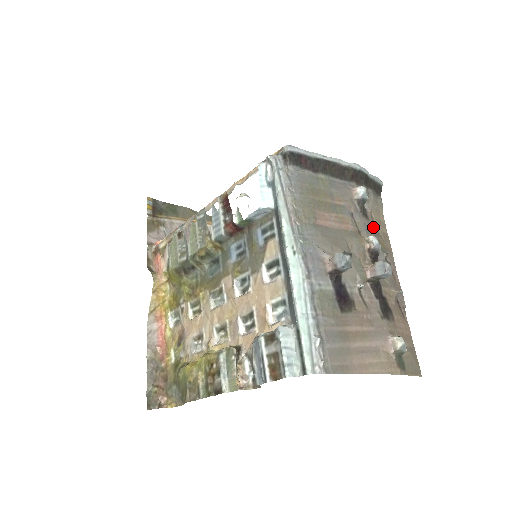
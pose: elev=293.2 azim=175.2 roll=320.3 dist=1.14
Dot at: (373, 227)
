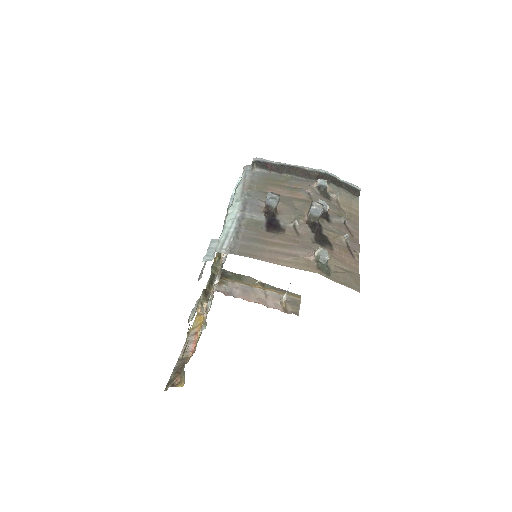
Dot at: (335, 205)
